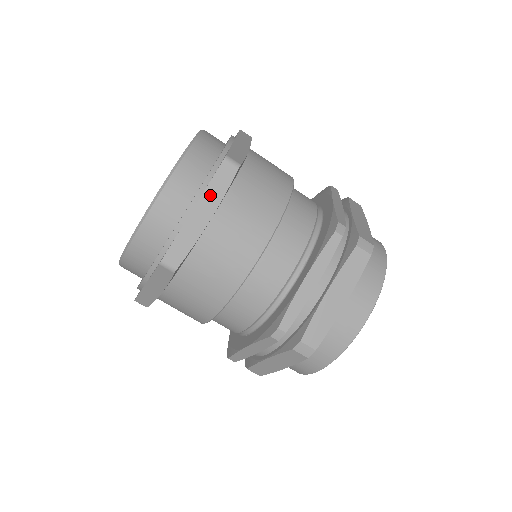
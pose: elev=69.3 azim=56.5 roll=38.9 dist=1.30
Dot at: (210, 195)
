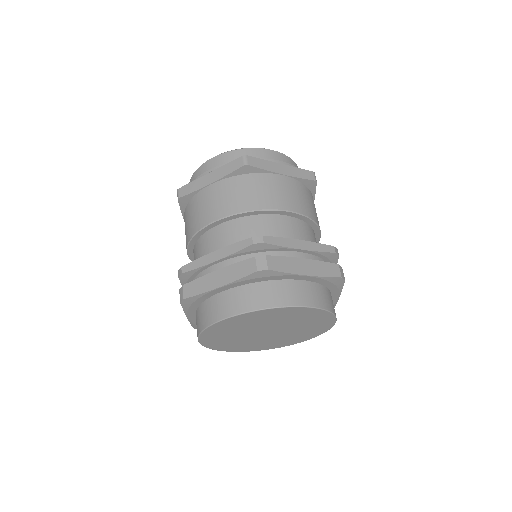
Dot at: (294, 170)
